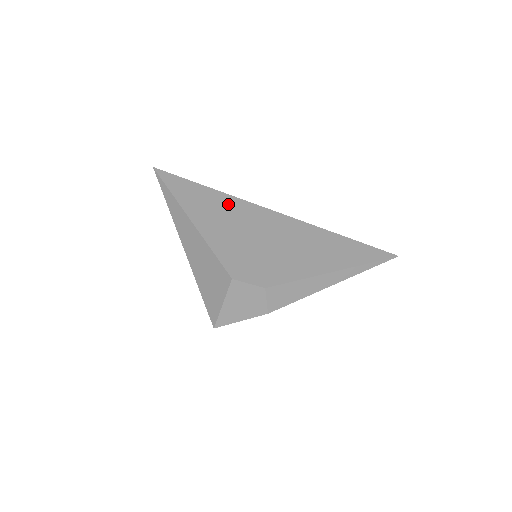
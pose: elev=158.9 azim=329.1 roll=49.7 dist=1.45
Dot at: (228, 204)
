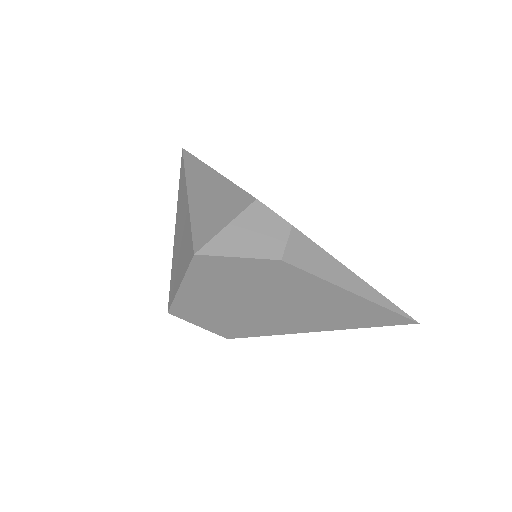
Dot at: occluded
